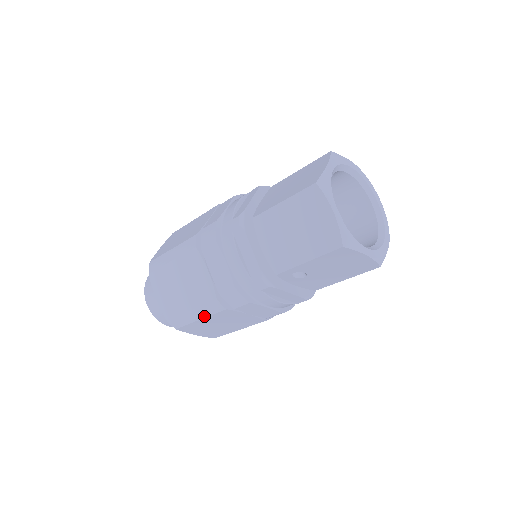
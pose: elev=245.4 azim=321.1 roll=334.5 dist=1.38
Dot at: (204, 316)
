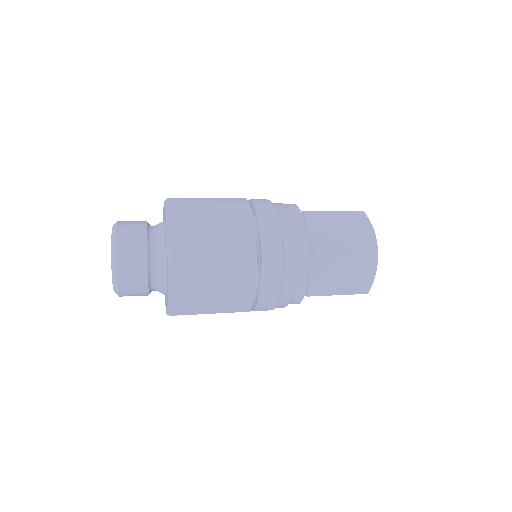
Dot at: (221, 312)
